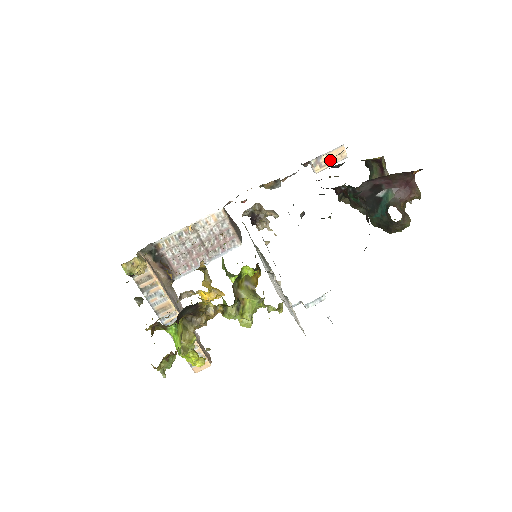
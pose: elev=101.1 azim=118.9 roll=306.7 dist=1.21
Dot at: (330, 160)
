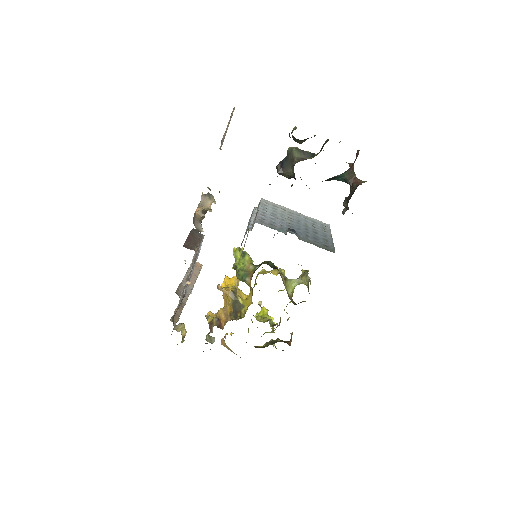
Dot at: occluded
